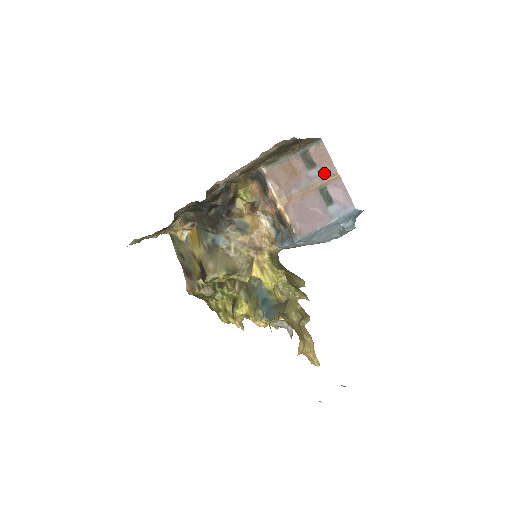
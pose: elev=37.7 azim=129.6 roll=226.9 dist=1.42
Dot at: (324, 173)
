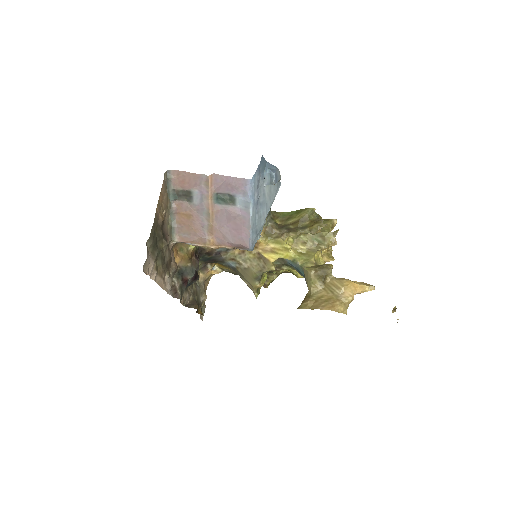
Dot at: (201, 189)
